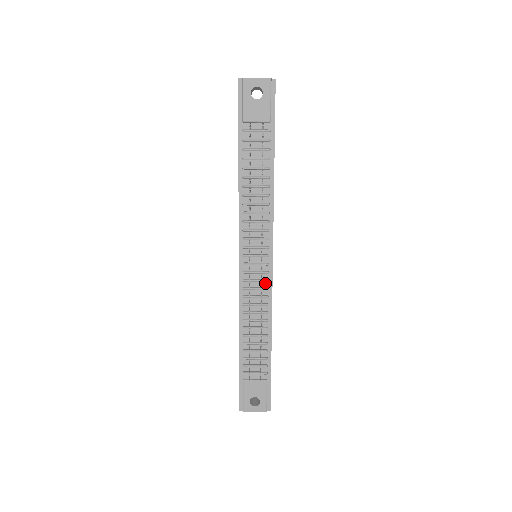
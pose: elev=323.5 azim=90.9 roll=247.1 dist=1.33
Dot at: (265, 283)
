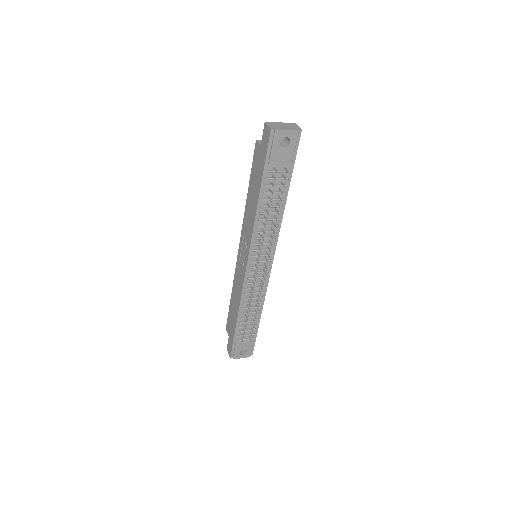
Dot at: occluded
